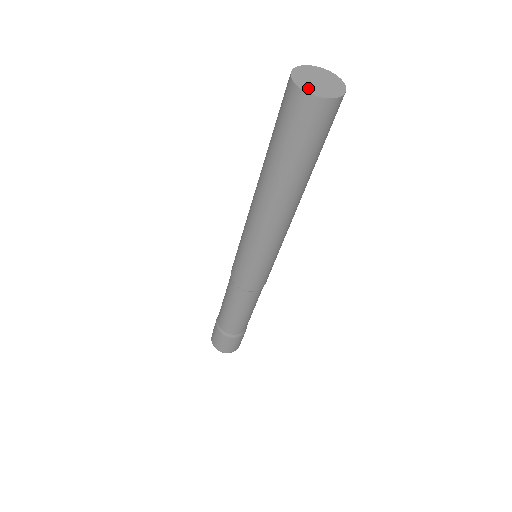
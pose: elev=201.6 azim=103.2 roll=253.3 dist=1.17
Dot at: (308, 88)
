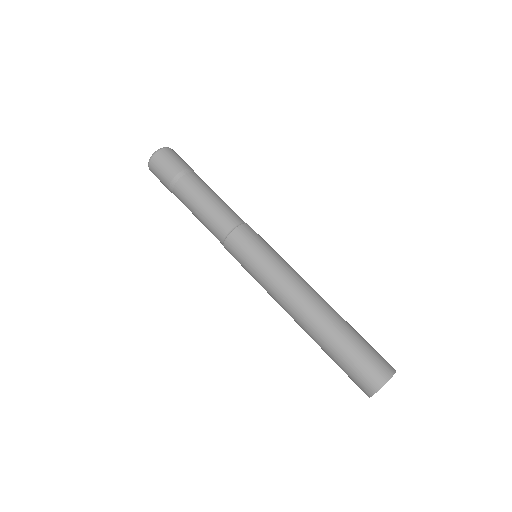
Dot at: occluded
